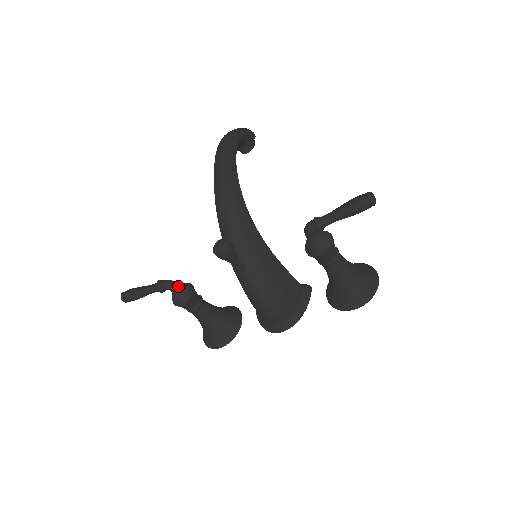
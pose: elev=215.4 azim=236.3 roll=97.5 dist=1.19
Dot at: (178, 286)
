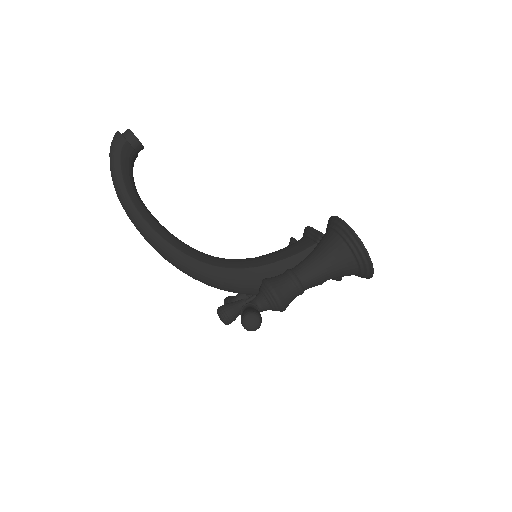
Dot at: occluded
